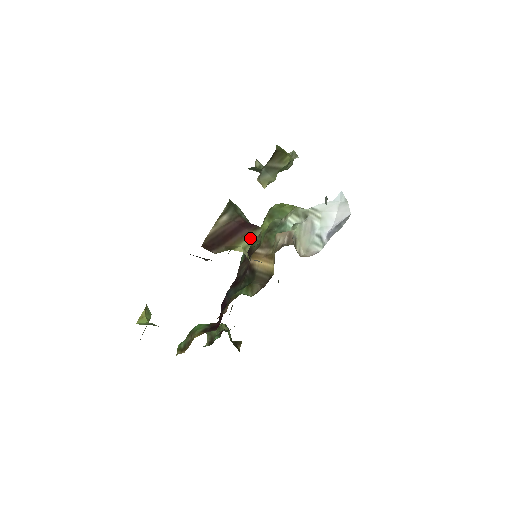
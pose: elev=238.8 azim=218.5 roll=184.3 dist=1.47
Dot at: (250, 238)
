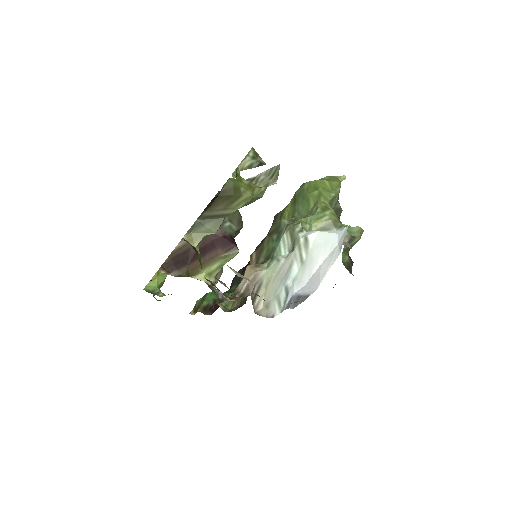
Dot at: (220, 261)
